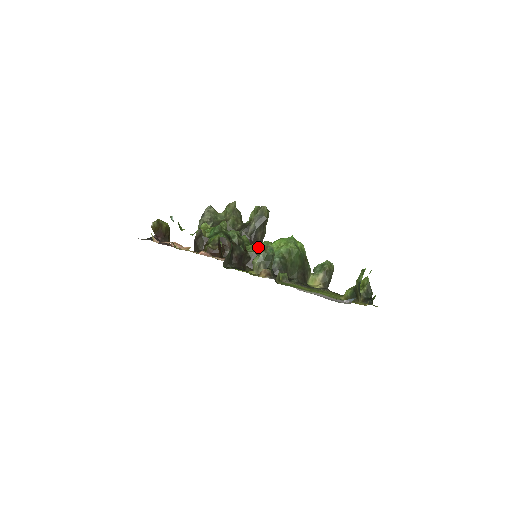
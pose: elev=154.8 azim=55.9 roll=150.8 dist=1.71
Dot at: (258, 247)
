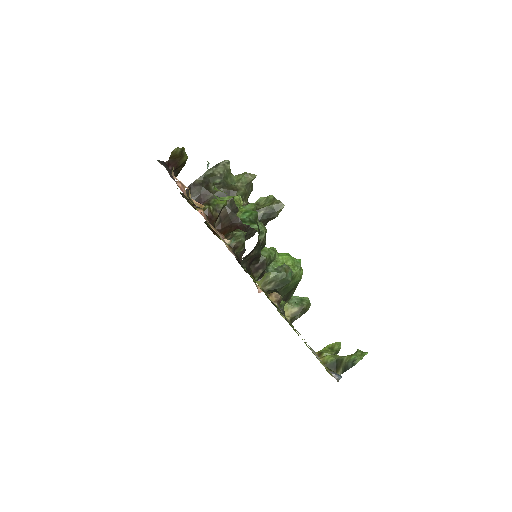
Dot at: (272, 255)
